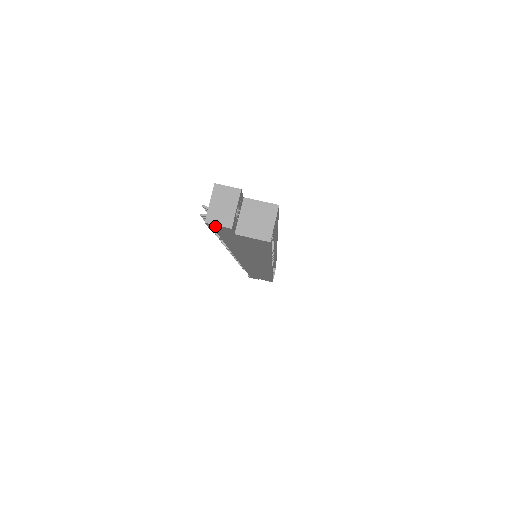
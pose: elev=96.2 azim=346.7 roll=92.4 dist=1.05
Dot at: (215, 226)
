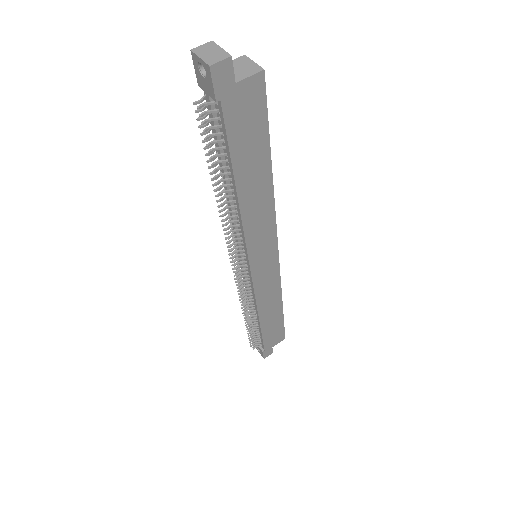
Dot at: (218, 70)
